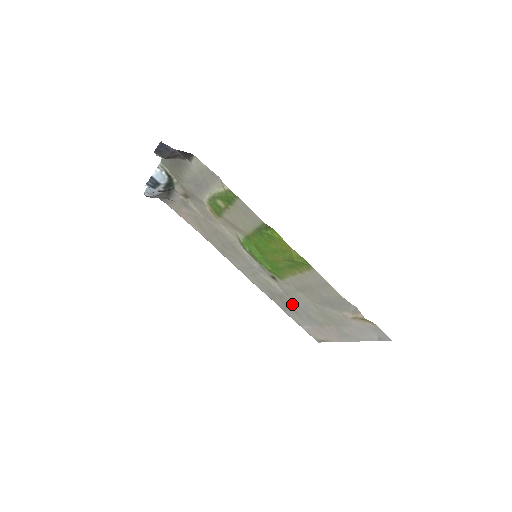
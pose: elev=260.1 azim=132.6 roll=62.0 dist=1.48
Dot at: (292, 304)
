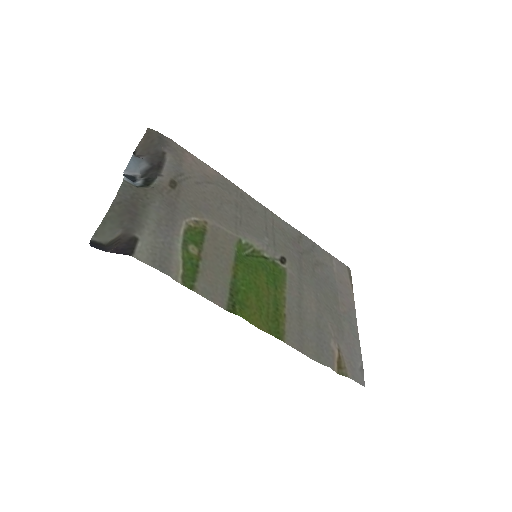
Dot at: (311, 266)
